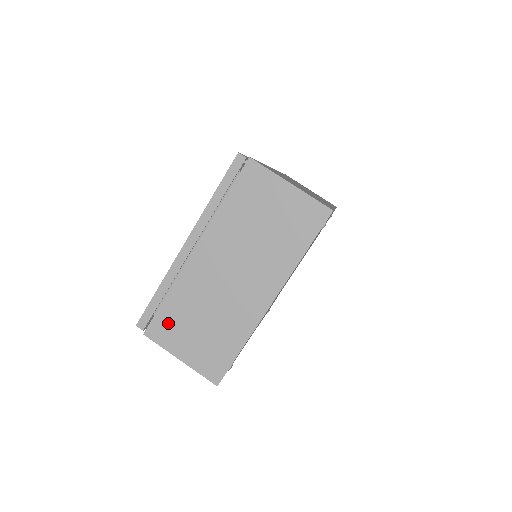
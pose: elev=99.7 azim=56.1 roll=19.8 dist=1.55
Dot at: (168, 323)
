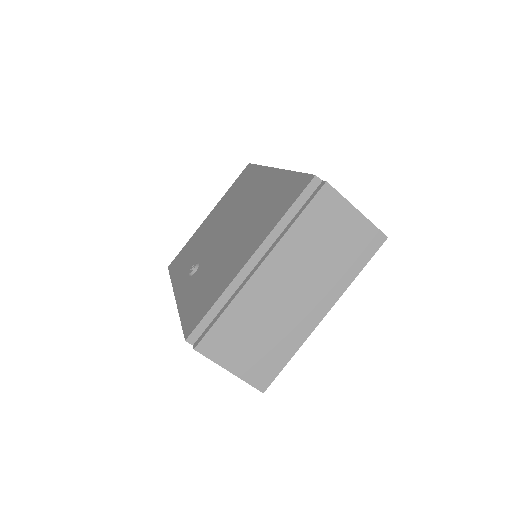
Dot at: (222, 337)
